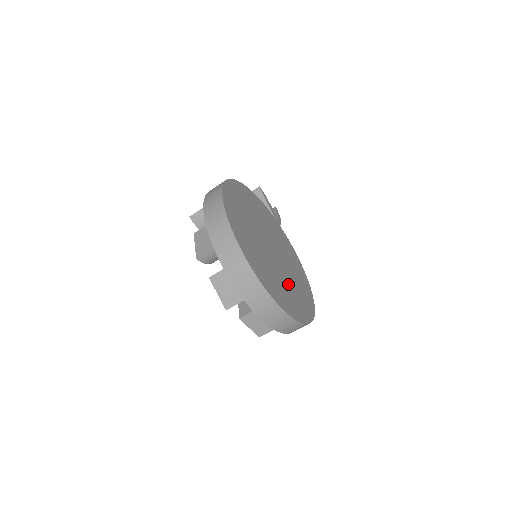
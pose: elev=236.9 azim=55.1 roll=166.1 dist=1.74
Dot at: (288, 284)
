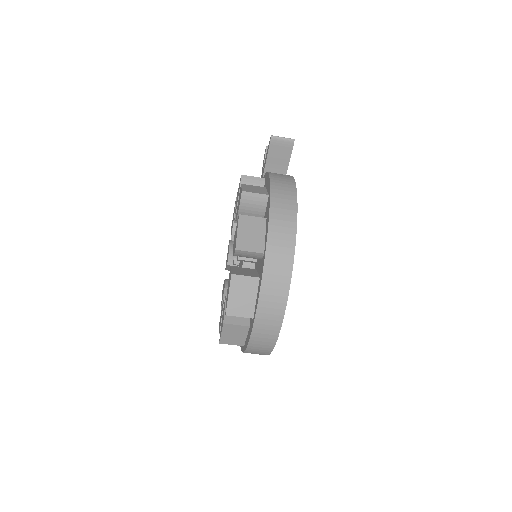
Dot at: occluded
